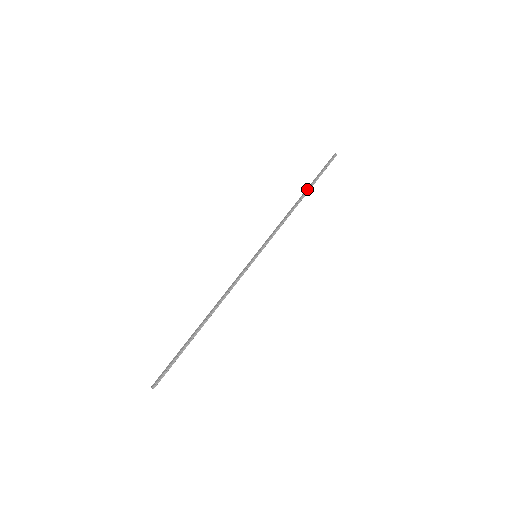
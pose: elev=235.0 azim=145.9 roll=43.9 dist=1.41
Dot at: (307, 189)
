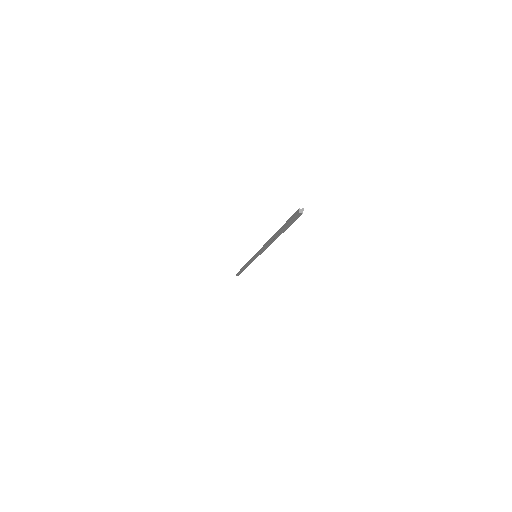
Dot at: (275, 235)
